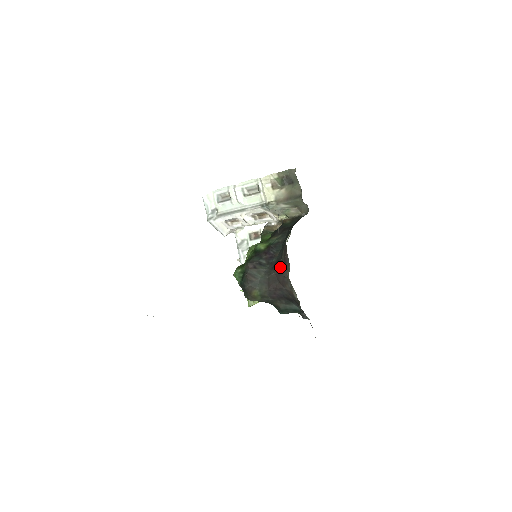
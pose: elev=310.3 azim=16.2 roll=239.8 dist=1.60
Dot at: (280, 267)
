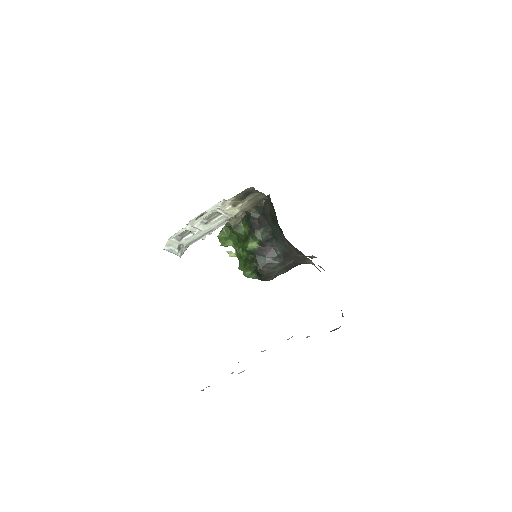
Dot at: (295, 260)
